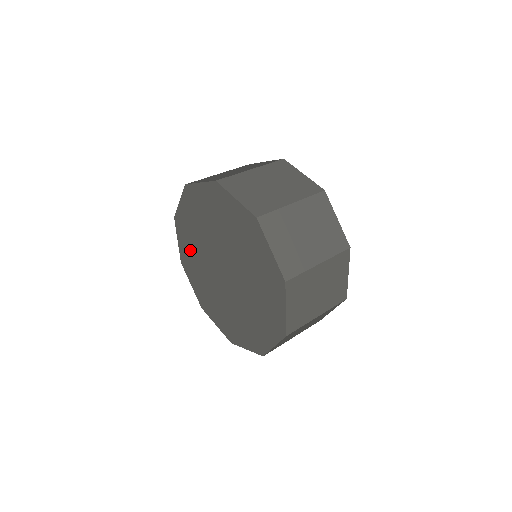
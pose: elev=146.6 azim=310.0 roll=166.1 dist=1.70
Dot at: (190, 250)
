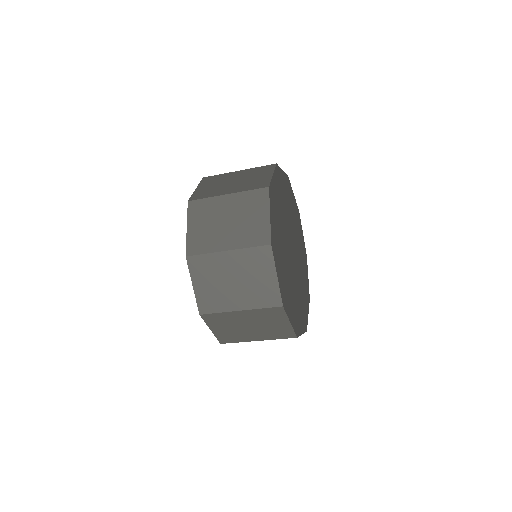
Dot at: occluded
